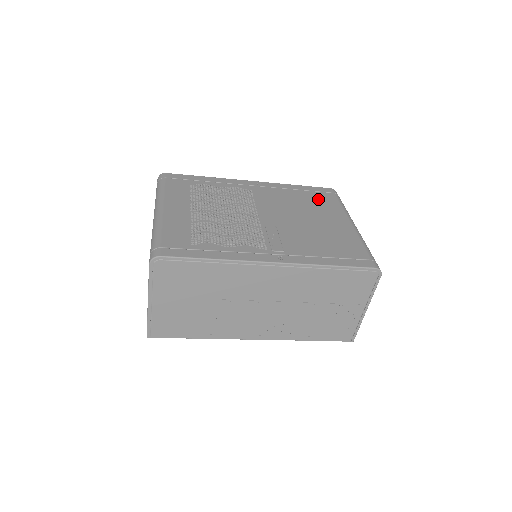
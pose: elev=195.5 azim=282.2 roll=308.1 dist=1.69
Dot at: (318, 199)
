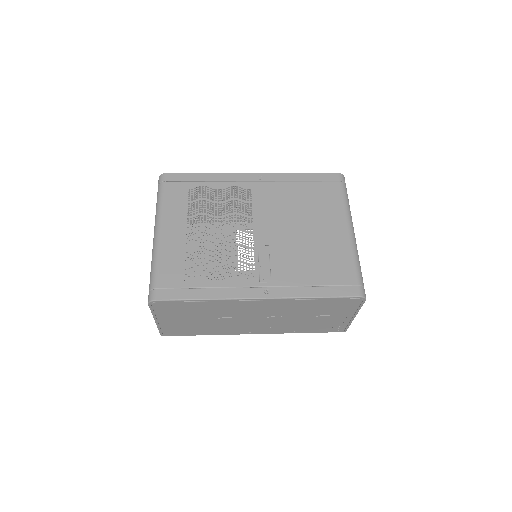
Dot at: (320, 194)
